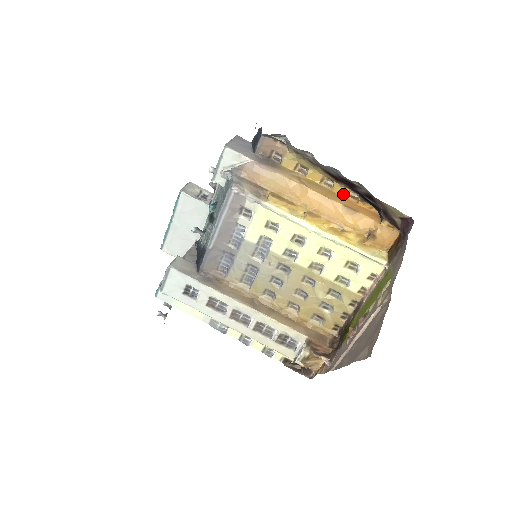
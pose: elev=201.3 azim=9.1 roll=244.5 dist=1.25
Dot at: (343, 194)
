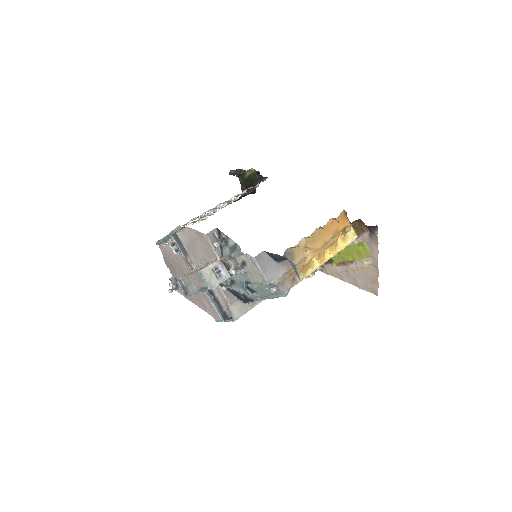
Dot at: (325, 225)
